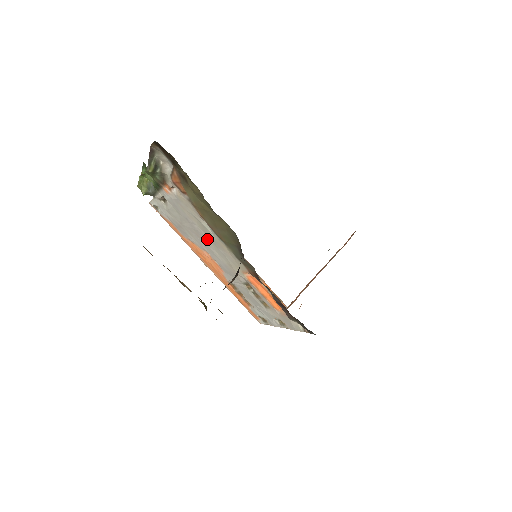
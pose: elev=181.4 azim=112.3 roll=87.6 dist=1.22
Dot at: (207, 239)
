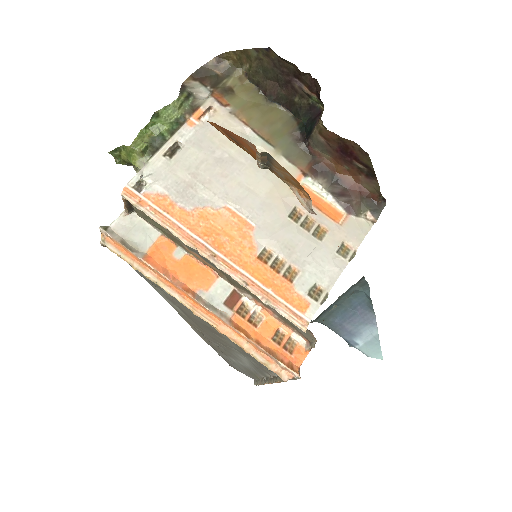
Dot at: (241, 167)
